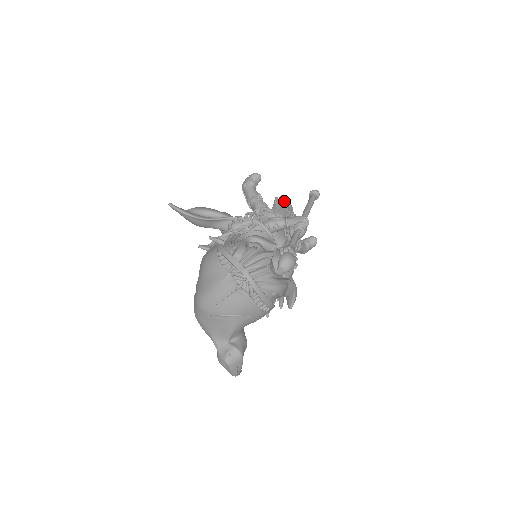
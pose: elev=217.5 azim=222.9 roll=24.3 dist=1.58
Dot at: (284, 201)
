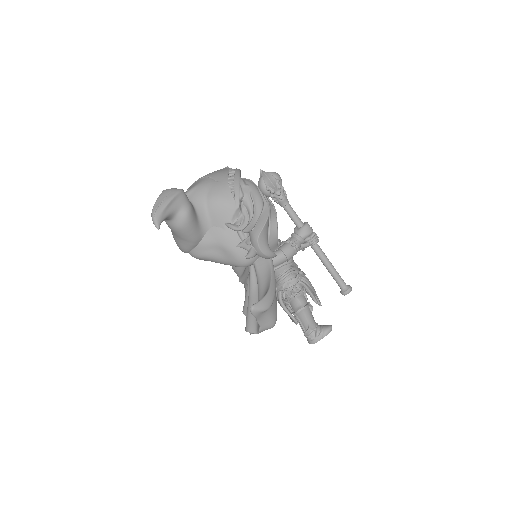
Dot at: occluded
